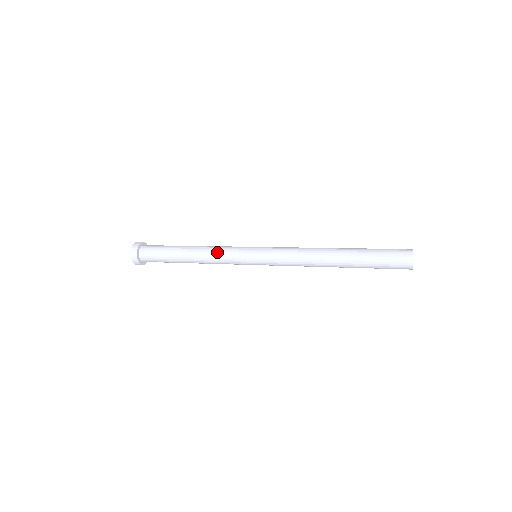
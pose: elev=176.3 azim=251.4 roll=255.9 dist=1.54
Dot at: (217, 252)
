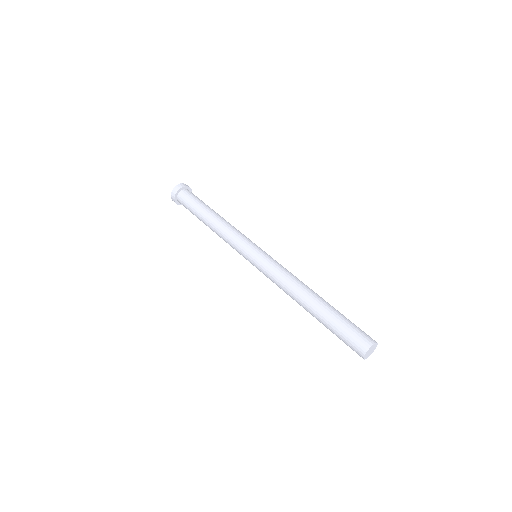
Dot at: (226, 242)
